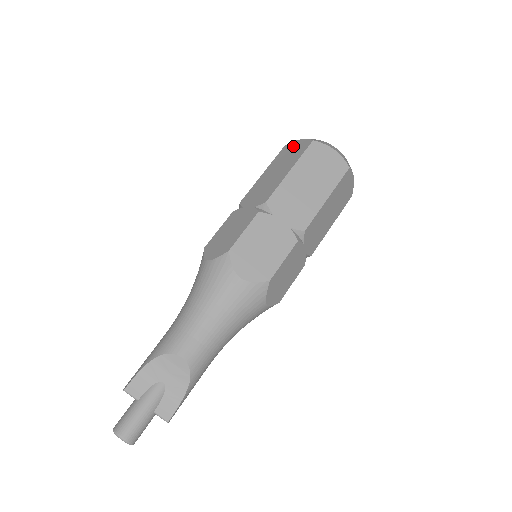
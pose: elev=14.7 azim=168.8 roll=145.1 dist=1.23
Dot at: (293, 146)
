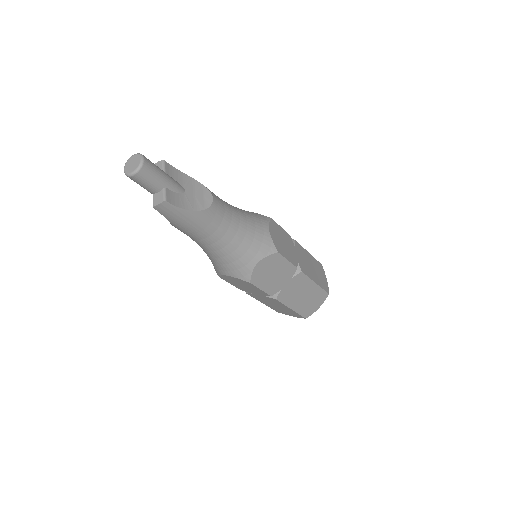
Dot at: occluded
